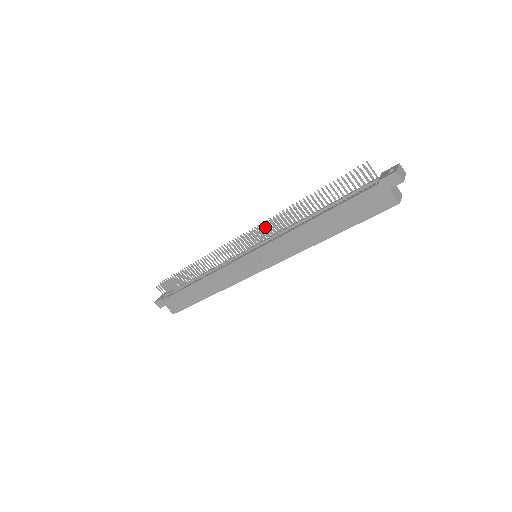
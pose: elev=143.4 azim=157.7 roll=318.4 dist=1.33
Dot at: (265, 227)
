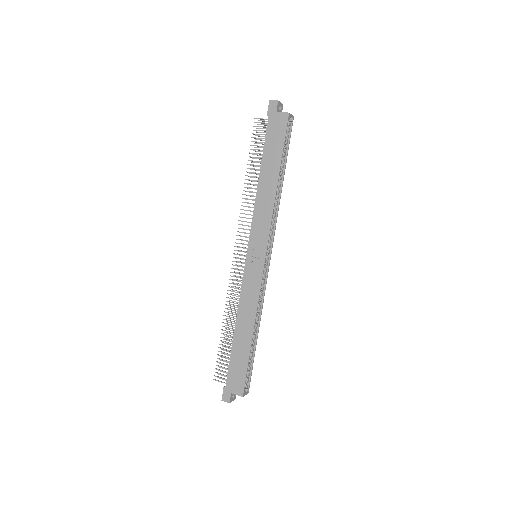
Dot at: (241, 221)
